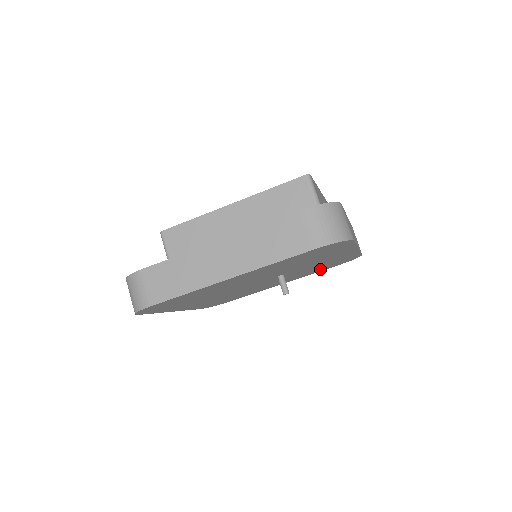
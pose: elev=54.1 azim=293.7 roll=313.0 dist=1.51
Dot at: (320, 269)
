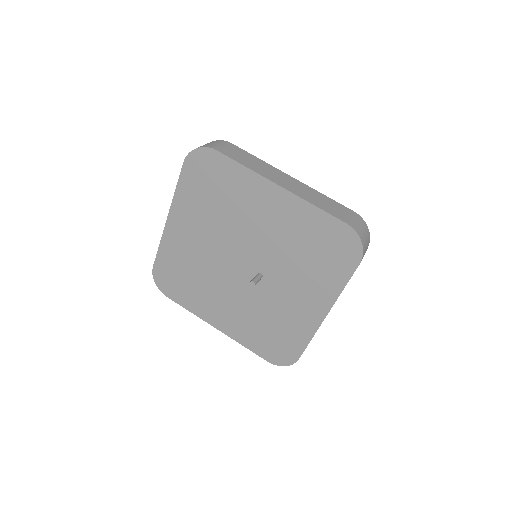
Dot at: (259, 339)
